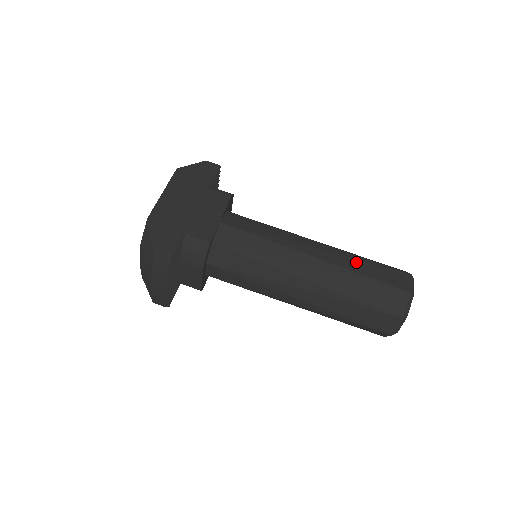
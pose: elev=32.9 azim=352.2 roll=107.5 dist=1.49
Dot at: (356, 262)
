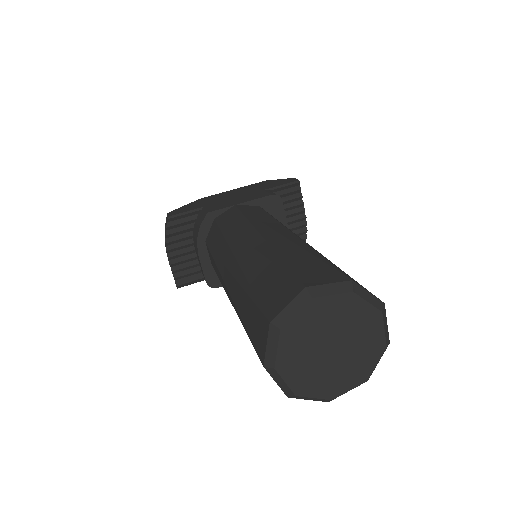
Dot at: (297, 249)
